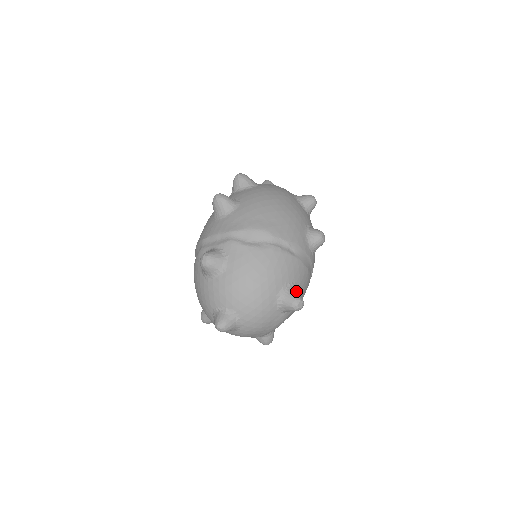
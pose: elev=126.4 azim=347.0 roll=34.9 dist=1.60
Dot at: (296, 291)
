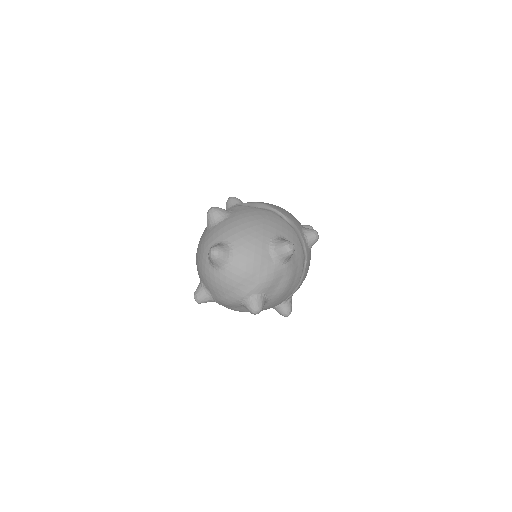
Dot at: occluded
